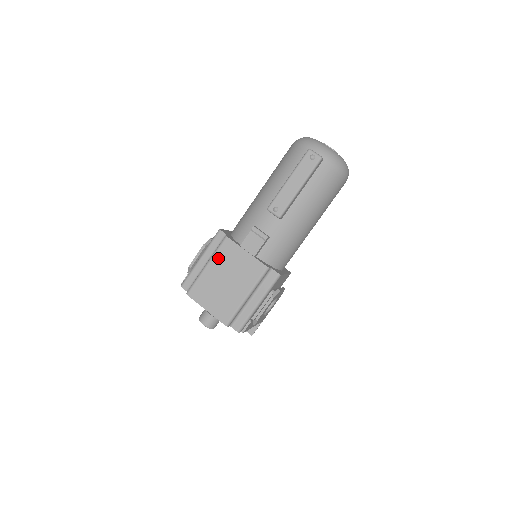
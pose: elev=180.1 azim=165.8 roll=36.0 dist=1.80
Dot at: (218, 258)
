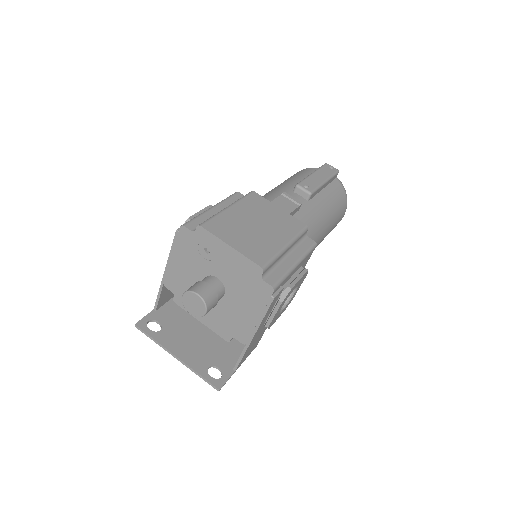
Dot at: (244, 204)
